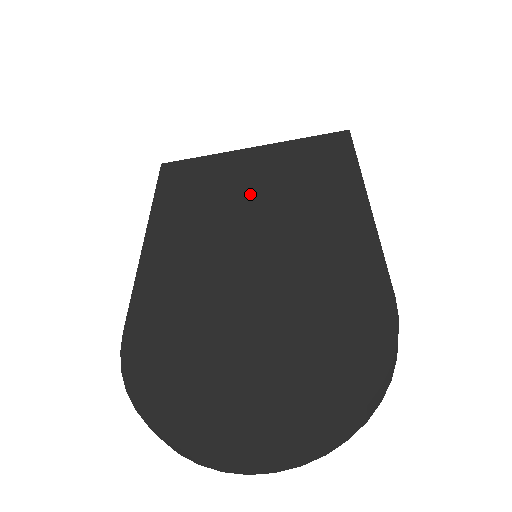
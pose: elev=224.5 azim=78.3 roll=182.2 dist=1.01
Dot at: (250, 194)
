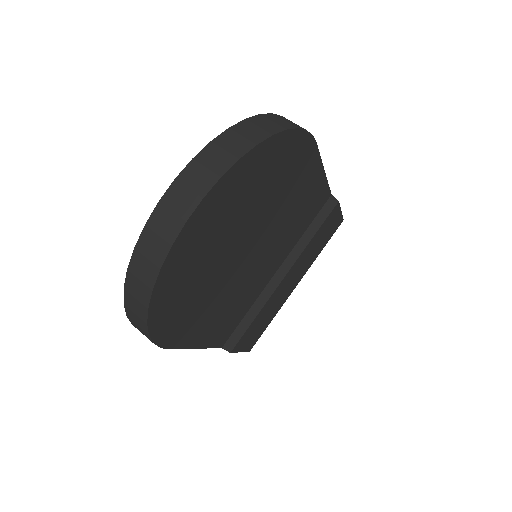
Dot at: occluded
